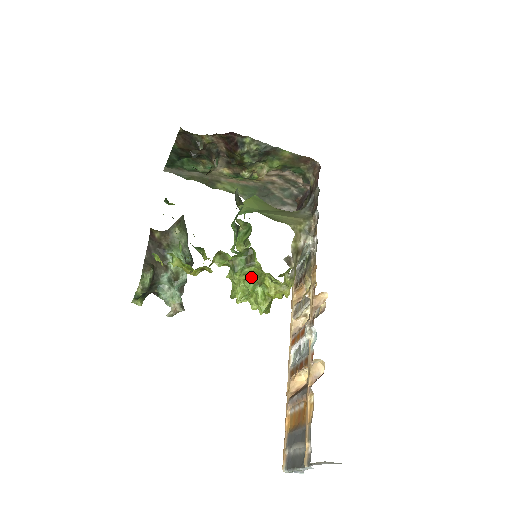
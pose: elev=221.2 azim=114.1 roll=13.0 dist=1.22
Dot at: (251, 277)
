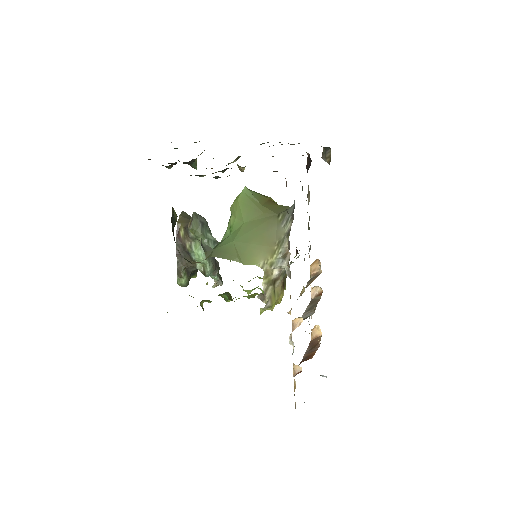
Dot at: (243, 296)
